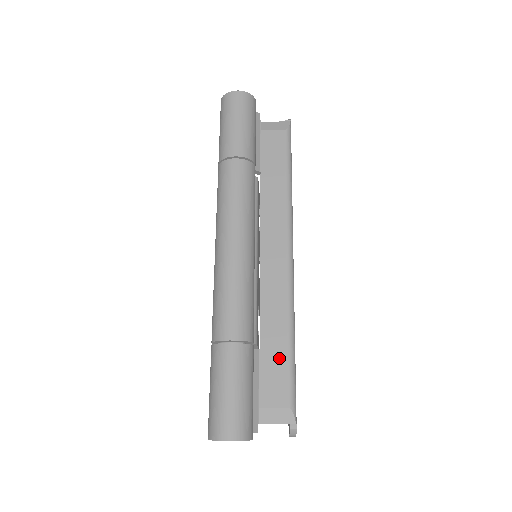
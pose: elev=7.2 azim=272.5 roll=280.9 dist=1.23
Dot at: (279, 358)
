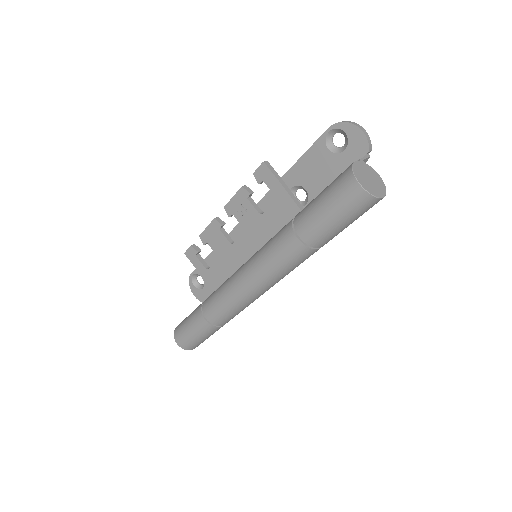
Dot at: occluded
